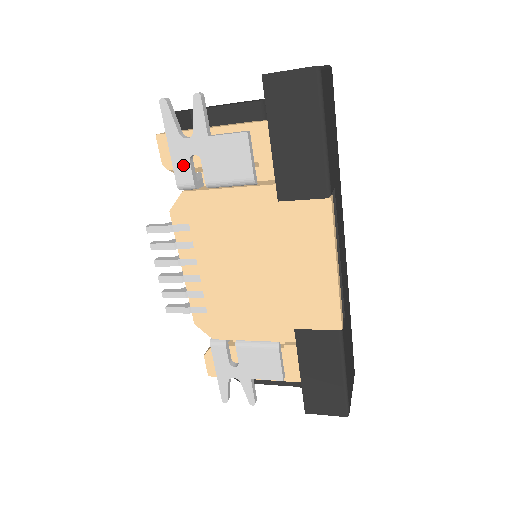
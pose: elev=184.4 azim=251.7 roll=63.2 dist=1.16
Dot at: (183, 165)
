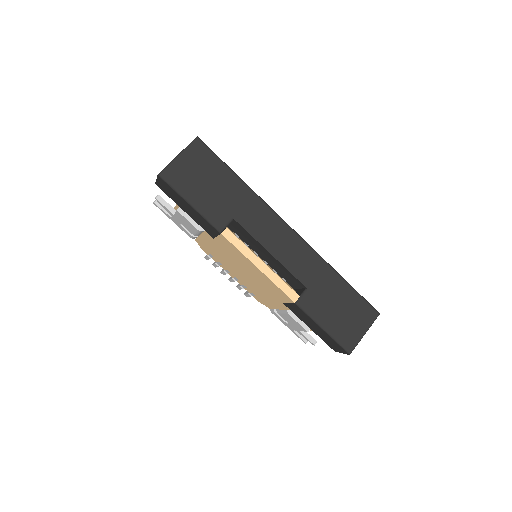
Dot at: (183, 229)
